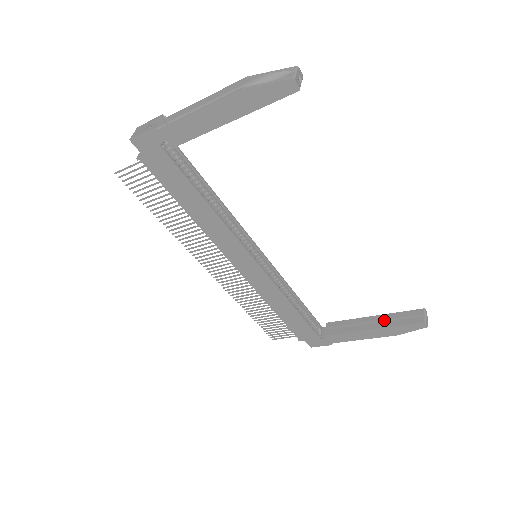
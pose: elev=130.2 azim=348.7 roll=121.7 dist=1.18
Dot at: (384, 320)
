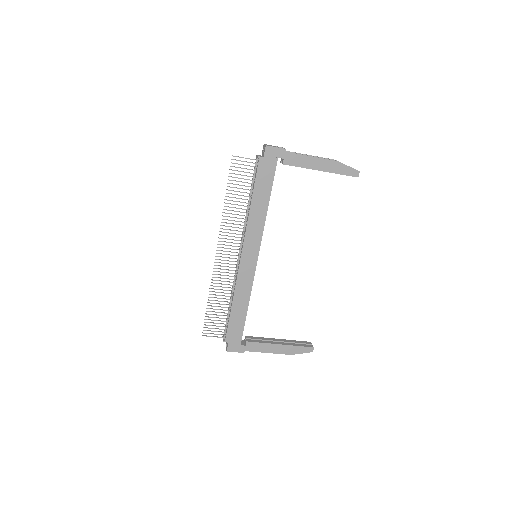
Dot at: (287, 342)
